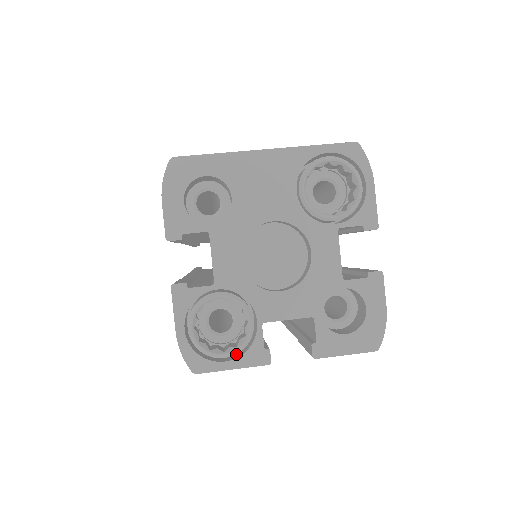
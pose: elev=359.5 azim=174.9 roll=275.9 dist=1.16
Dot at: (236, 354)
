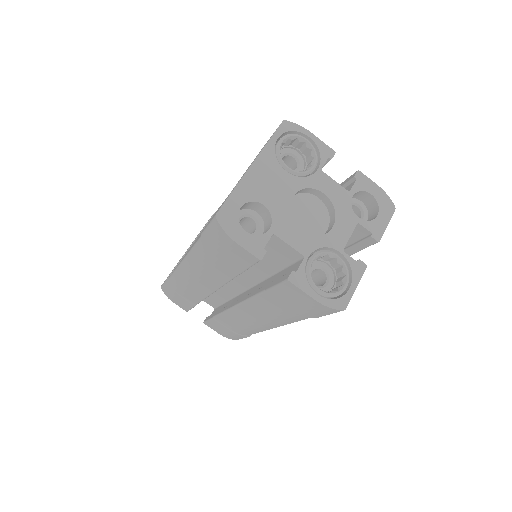
Dot at: occluded
